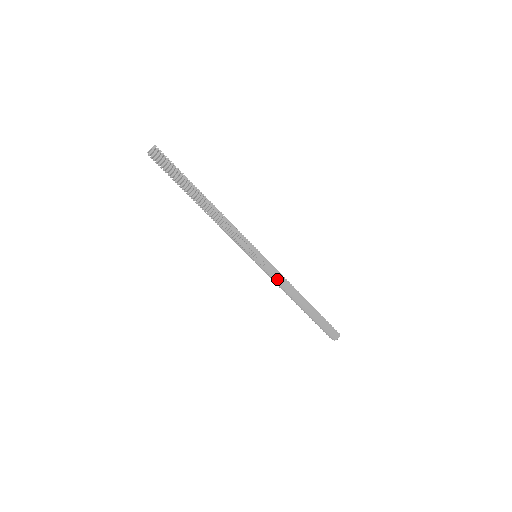
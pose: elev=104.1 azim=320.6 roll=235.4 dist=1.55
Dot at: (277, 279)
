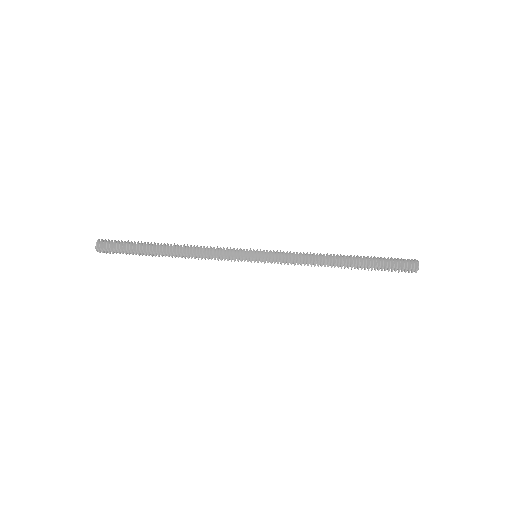
Dot at: (293, 257)
